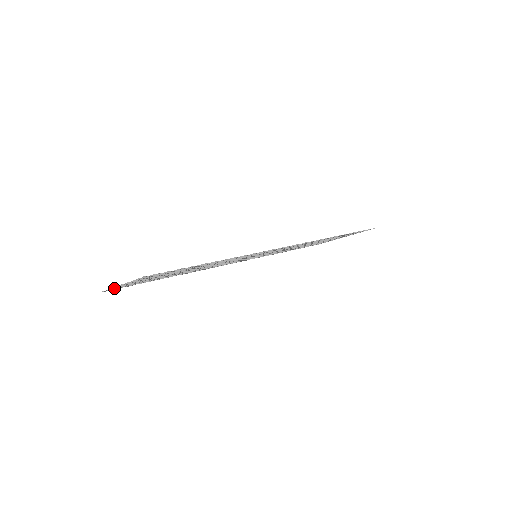
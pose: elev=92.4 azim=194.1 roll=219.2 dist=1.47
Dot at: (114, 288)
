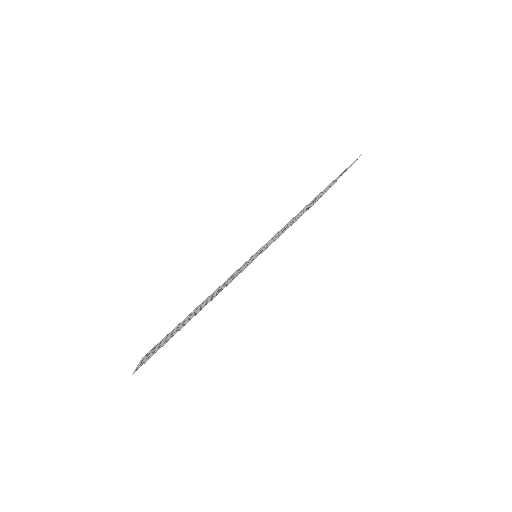
Dot at: (140, 366)
